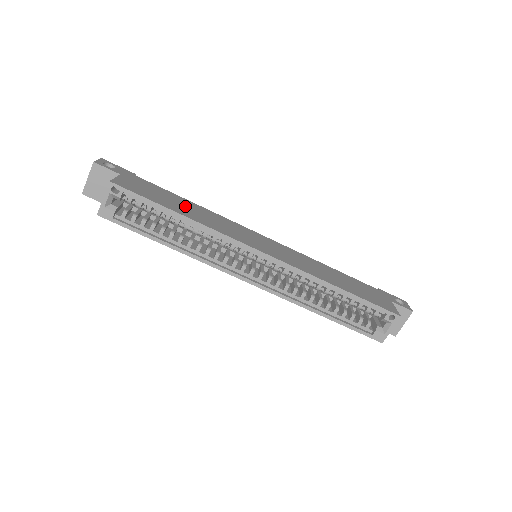
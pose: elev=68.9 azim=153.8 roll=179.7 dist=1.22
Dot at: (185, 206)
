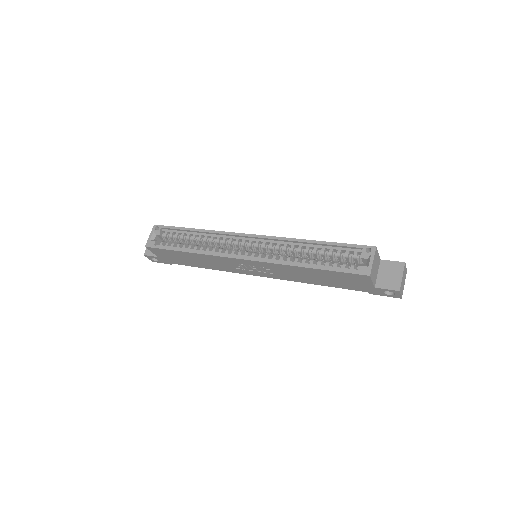
Dot at: occluded
